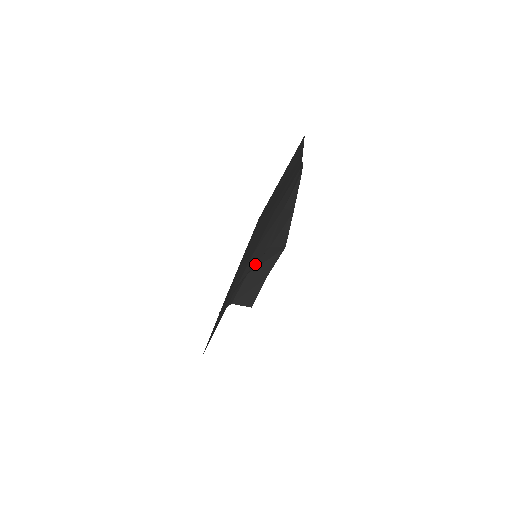
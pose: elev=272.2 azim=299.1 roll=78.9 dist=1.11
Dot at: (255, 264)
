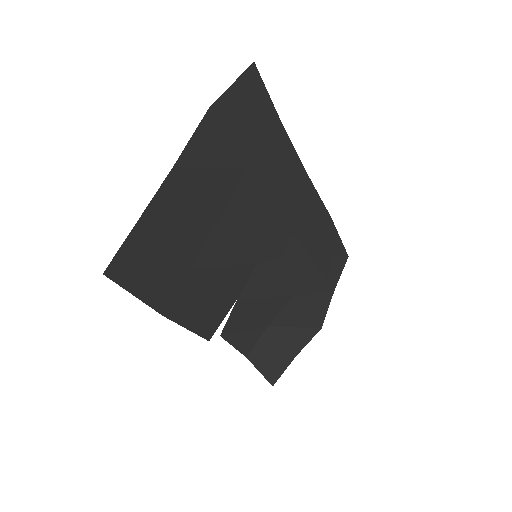
Dot at: (277, 315)
